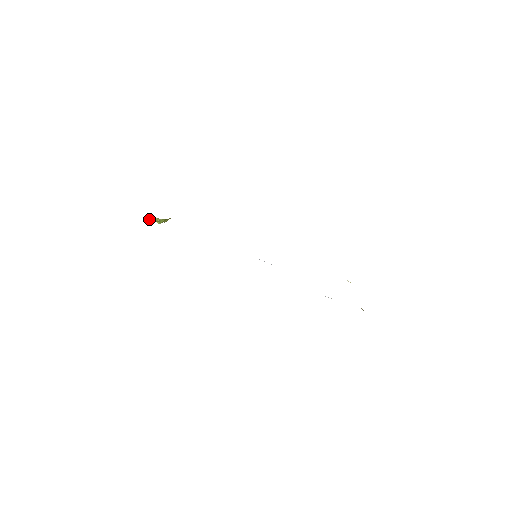
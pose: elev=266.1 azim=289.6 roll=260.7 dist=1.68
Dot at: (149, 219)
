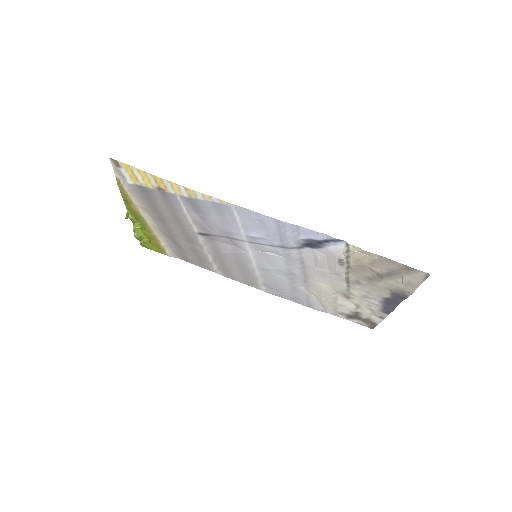
Dot at: (127, 215)
